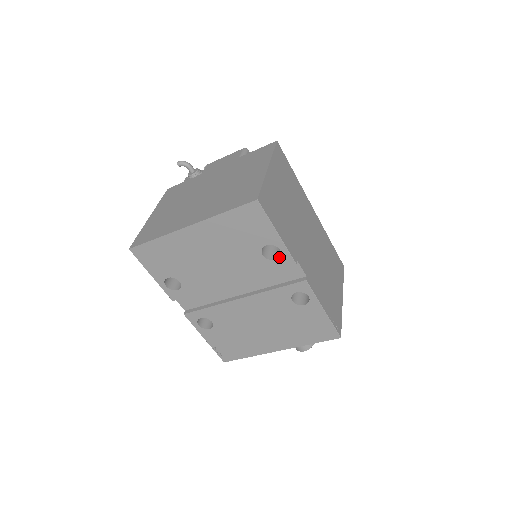
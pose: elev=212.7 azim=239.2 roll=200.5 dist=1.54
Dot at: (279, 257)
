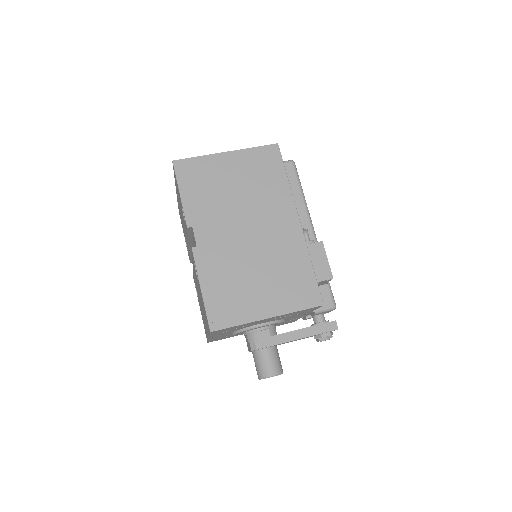
Dot at: occluded
